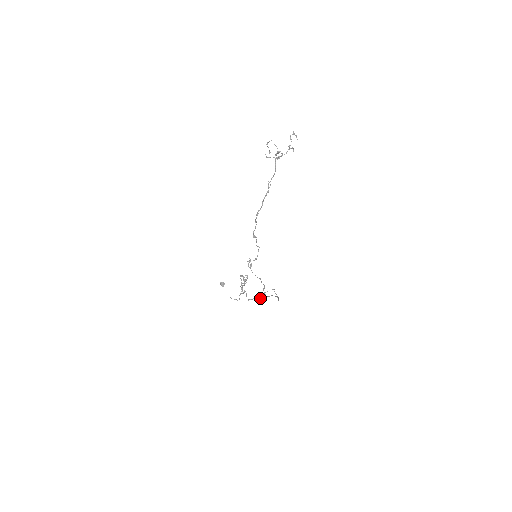
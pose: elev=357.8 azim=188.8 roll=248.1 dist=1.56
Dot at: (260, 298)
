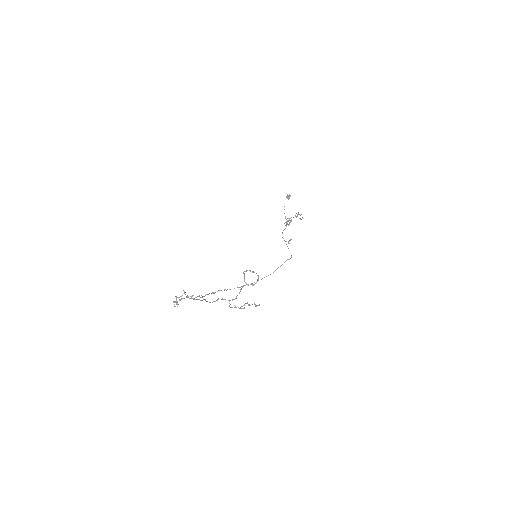
Dot at: occluded
